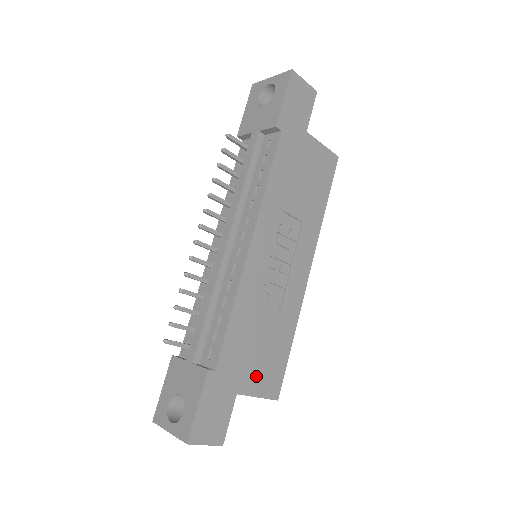
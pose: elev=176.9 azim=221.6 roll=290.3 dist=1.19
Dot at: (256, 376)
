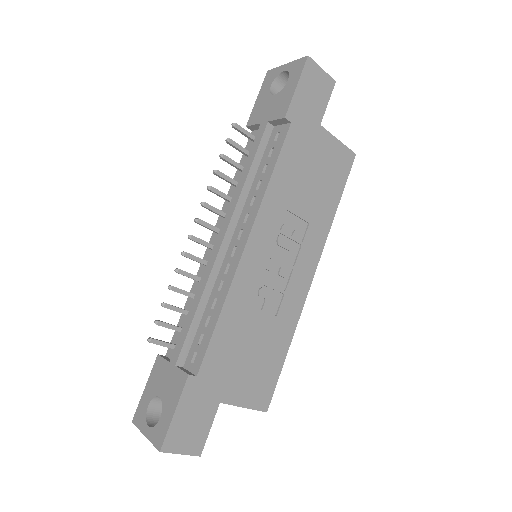
Dot at: (243, 385)
